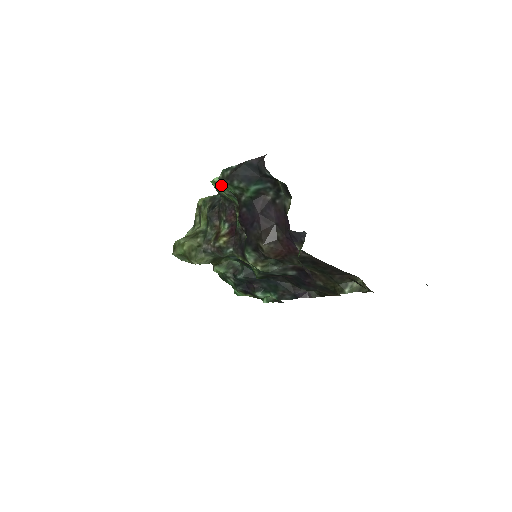
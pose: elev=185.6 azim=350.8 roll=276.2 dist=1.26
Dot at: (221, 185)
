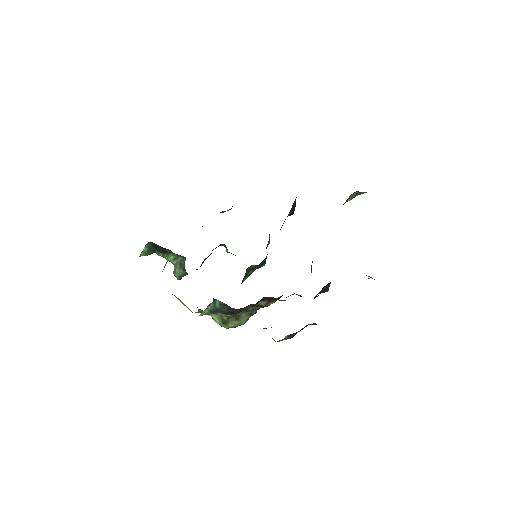
Dot at: occluded
